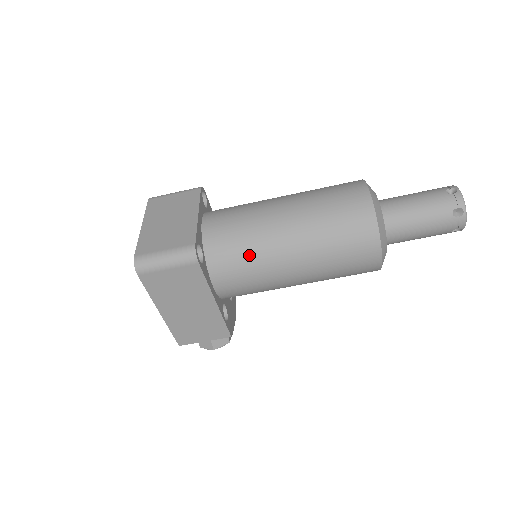
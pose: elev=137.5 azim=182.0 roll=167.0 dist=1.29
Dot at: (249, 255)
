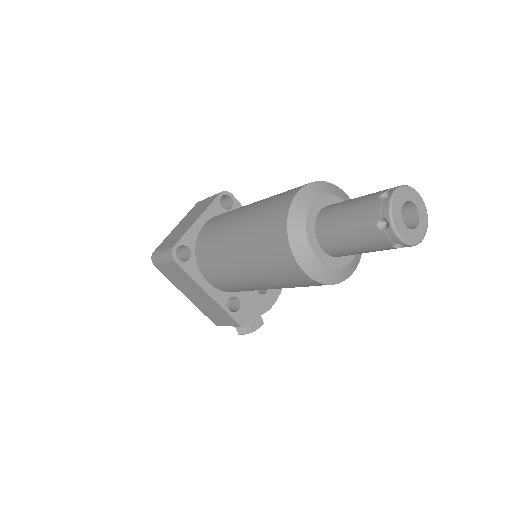
Dot at: (215, 257)
